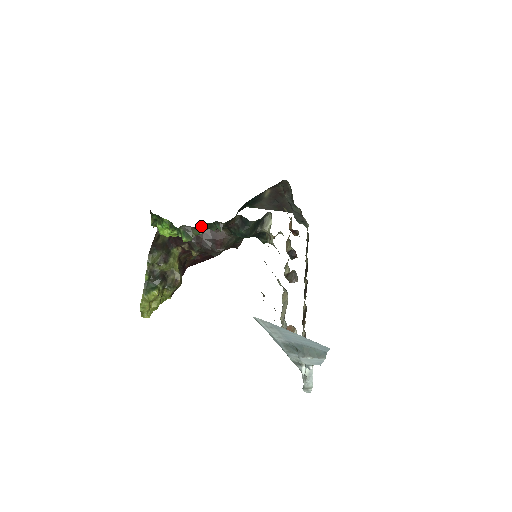
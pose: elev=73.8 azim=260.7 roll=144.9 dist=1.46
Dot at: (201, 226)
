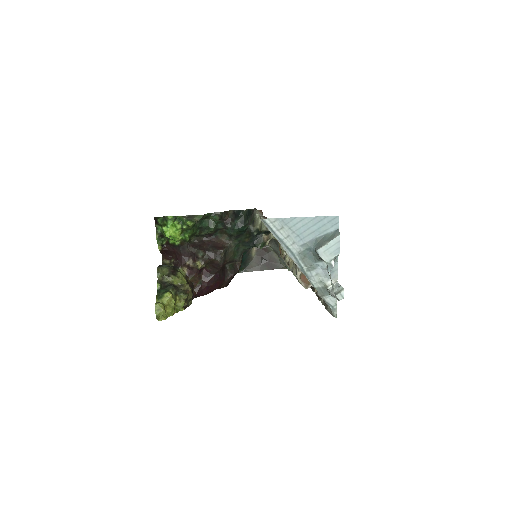
Dot at: (201, 224)
